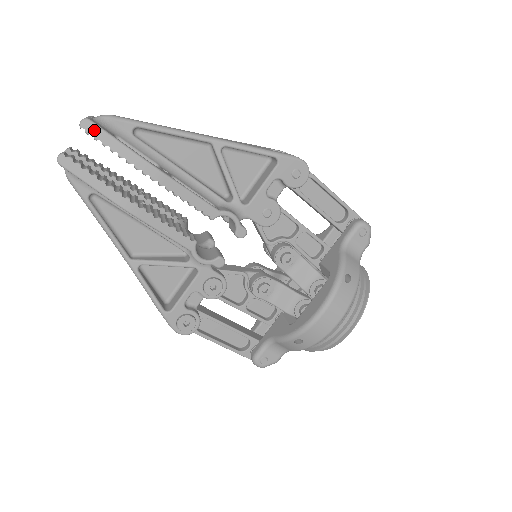
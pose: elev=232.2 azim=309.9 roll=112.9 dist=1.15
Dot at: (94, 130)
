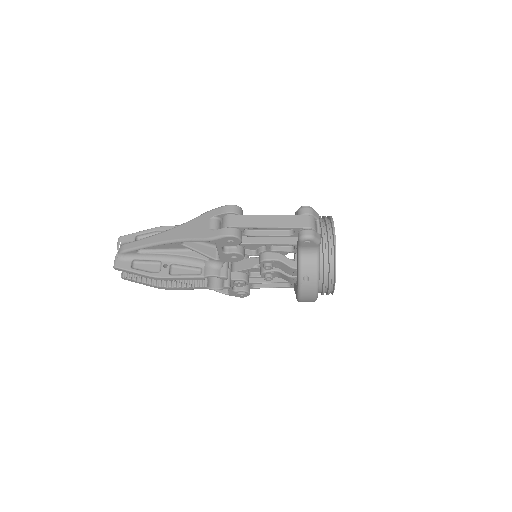
Dot at: (121, 270)
